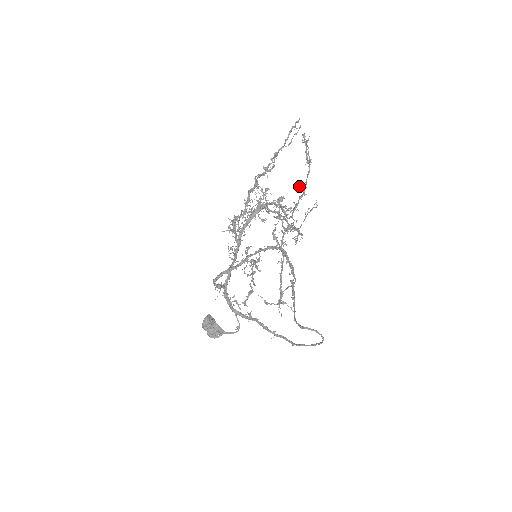
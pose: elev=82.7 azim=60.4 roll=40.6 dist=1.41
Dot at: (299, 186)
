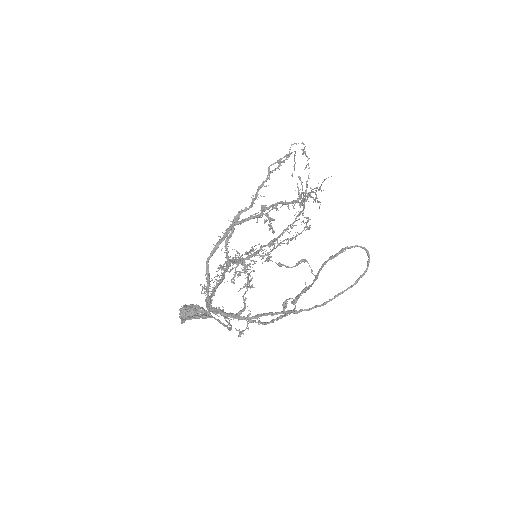
Dot at: (299, 205)
